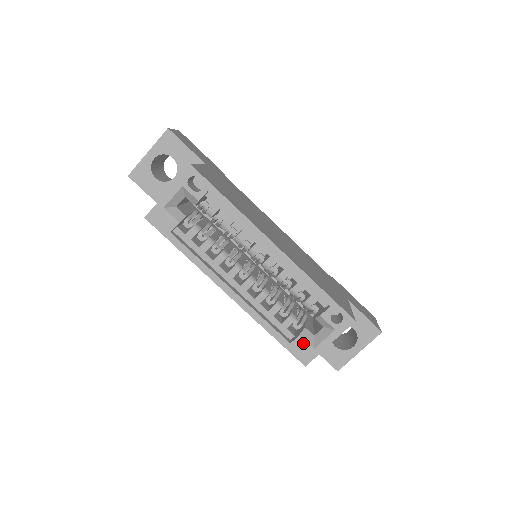
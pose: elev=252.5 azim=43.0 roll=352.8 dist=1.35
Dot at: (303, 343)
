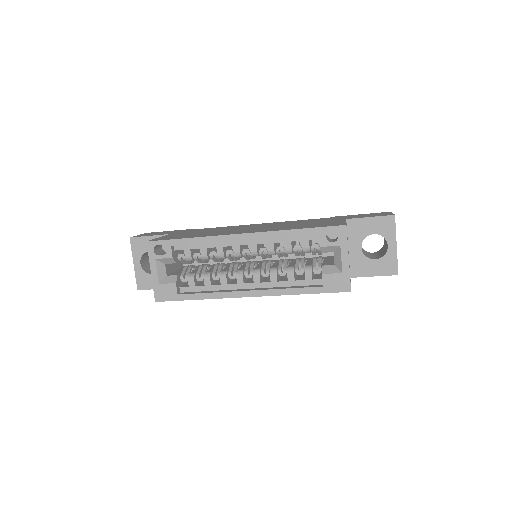
Dot at: (331, 277)
